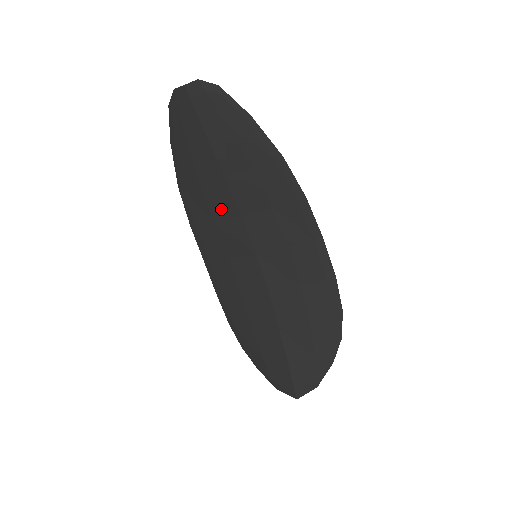
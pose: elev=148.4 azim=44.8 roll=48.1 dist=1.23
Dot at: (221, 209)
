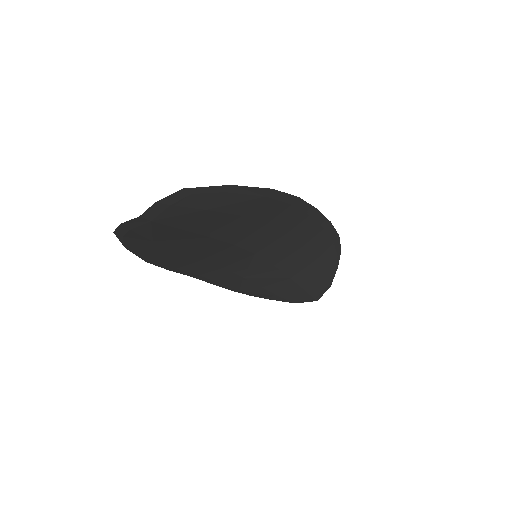
Dot at: (209, 252)
